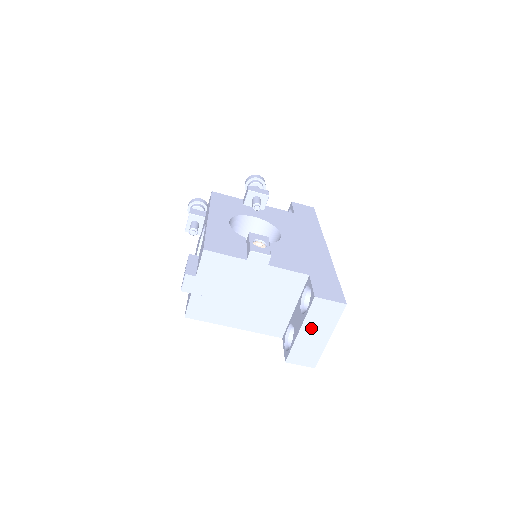
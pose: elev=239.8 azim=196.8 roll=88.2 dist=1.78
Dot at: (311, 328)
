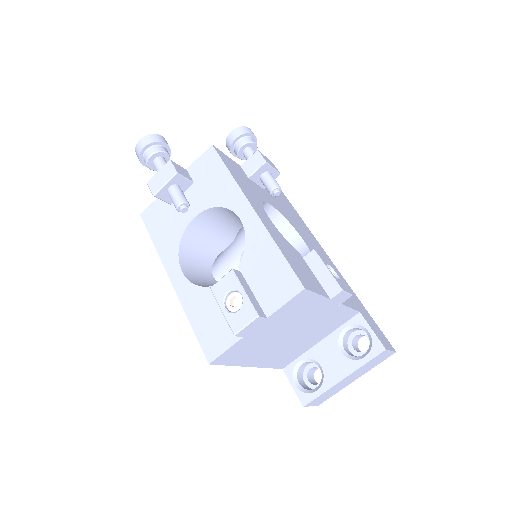
Dot at: (354, 375)
